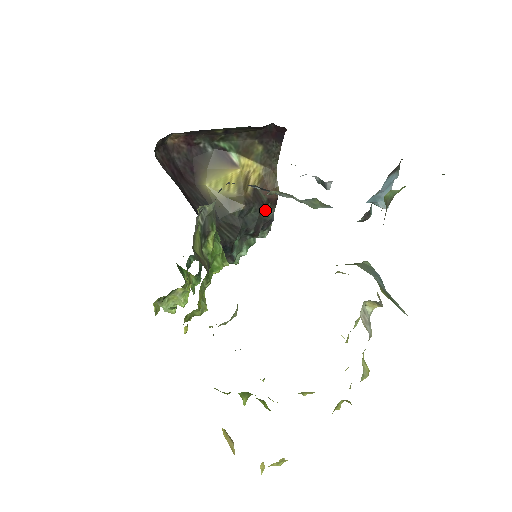
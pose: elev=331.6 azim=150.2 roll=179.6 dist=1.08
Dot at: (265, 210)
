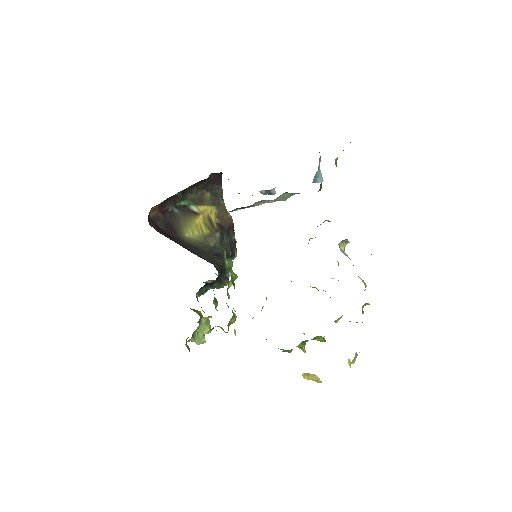
Dot at: (230, 236)
